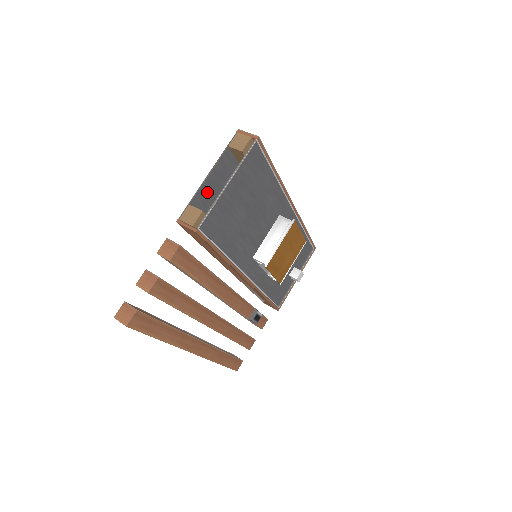
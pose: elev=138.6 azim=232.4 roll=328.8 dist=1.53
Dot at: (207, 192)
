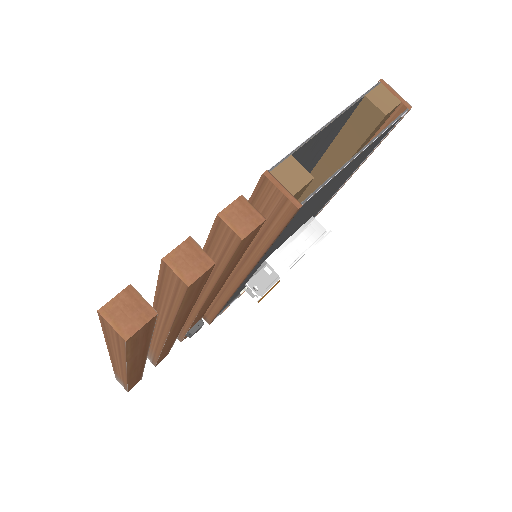
Dot at: (307, 147)
